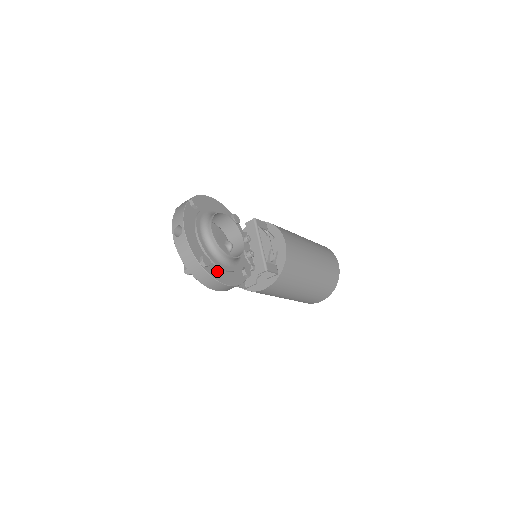
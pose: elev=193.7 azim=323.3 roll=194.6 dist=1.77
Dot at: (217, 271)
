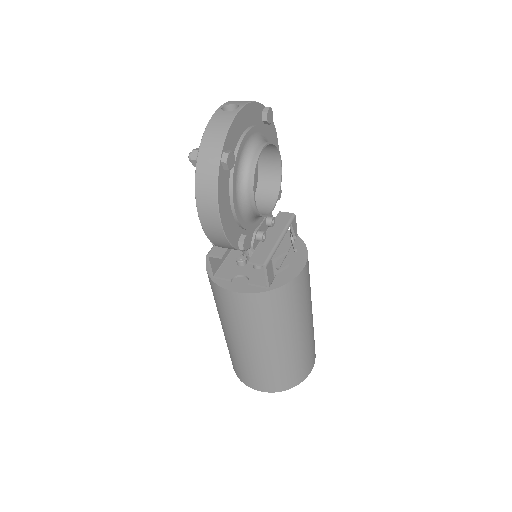
Dot at: (226, 191)
